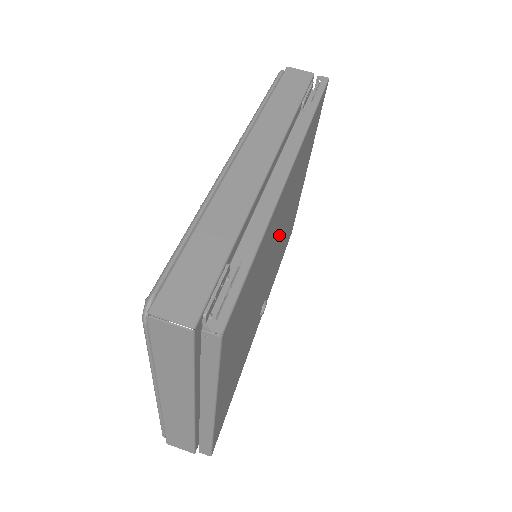
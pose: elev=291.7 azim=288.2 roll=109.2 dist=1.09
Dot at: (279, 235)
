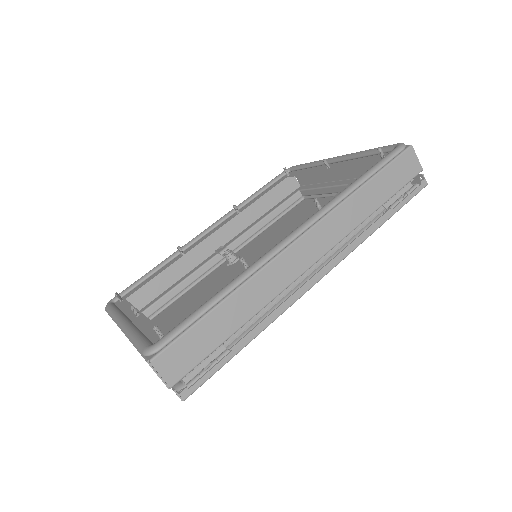
Dot at: occluded
